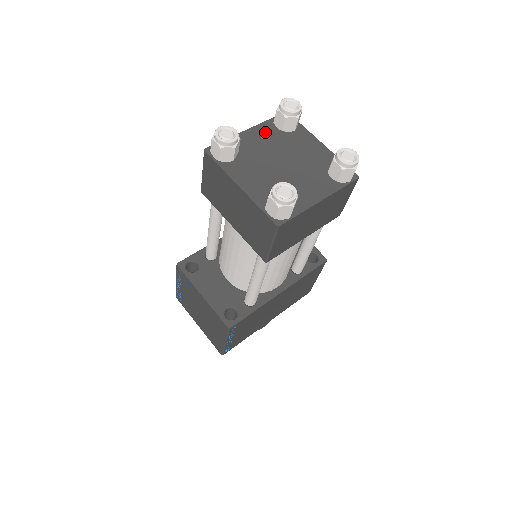
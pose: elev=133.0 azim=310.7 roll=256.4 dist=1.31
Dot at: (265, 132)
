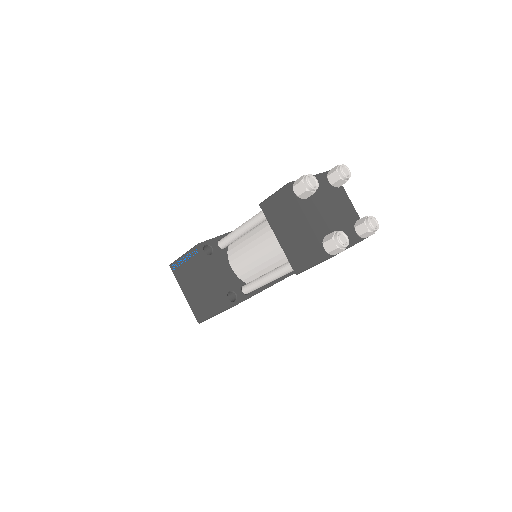
Dot at: (322, 182)
